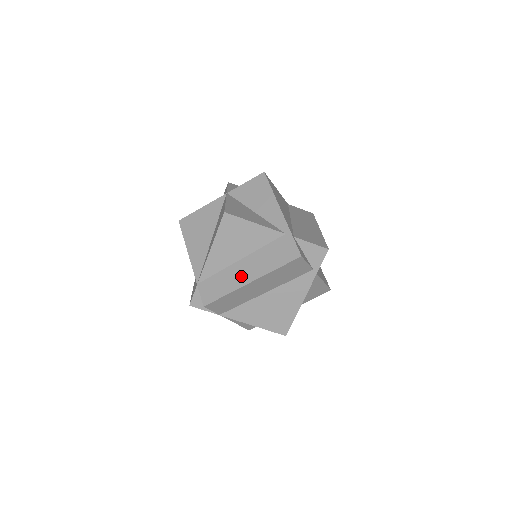
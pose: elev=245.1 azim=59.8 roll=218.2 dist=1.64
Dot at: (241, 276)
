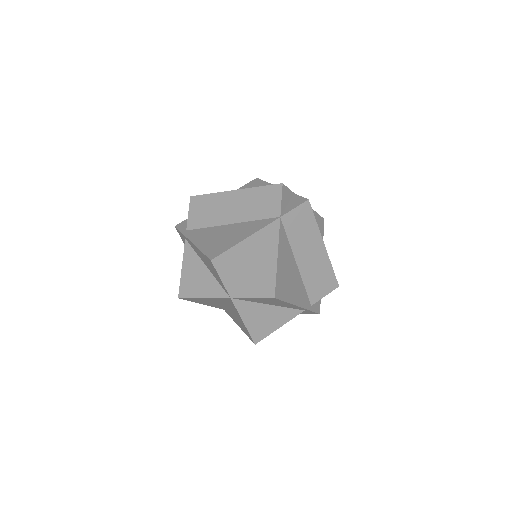
Dot at: occluded
